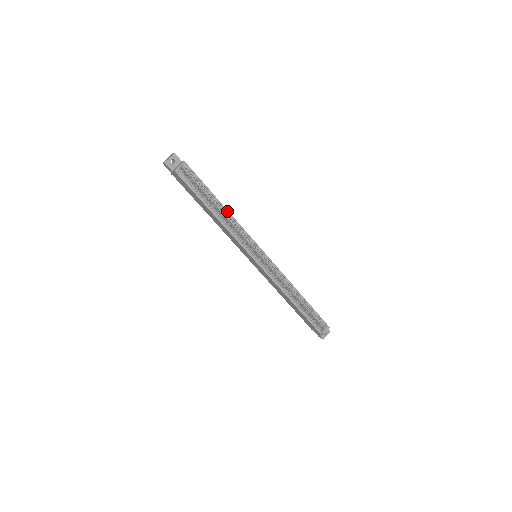
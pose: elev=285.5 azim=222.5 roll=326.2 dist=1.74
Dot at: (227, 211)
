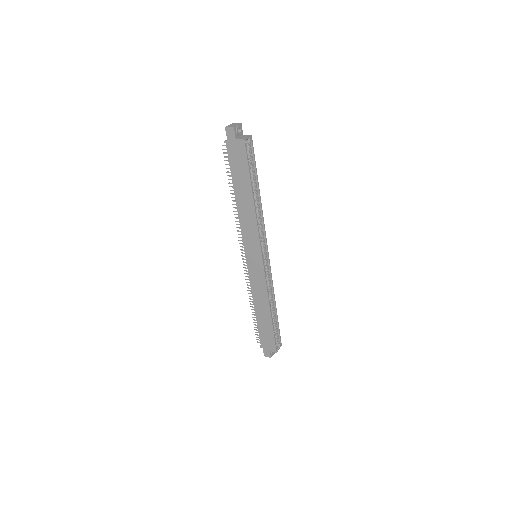
Dot at: (260, 200)
